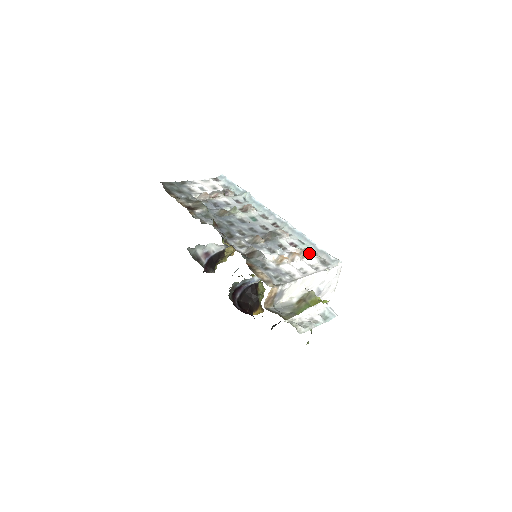
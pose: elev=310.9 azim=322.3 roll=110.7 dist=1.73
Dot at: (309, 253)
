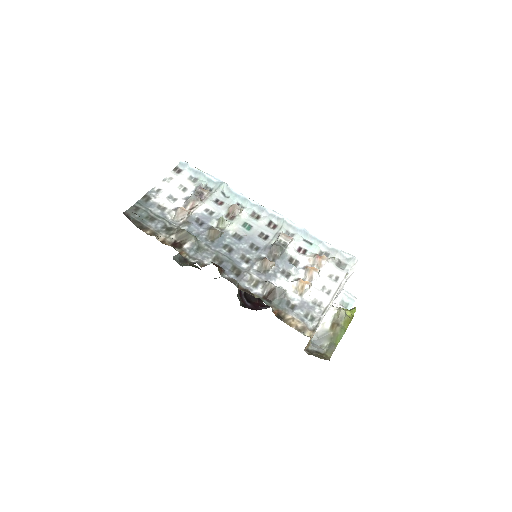
Dot at: (323, 261)
